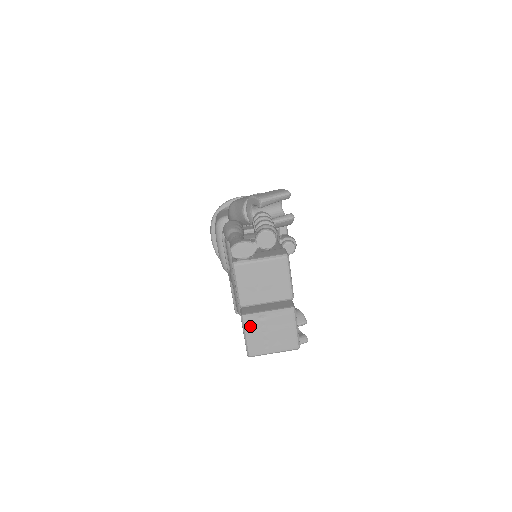
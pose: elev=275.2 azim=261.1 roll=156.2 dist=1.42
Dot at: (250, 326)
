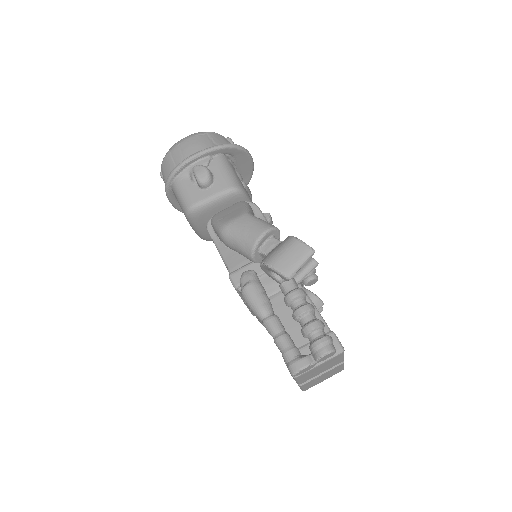
Dot at: (306, 385)
